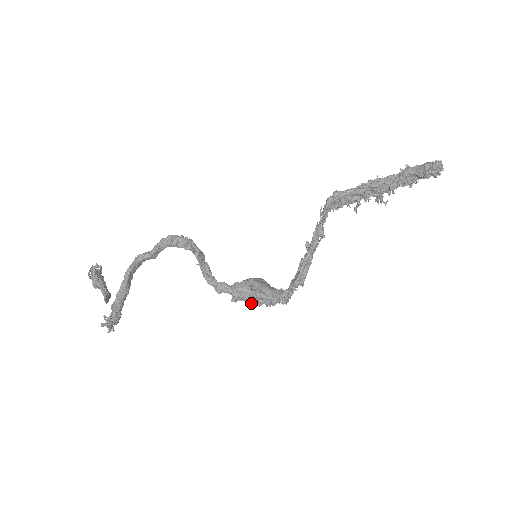
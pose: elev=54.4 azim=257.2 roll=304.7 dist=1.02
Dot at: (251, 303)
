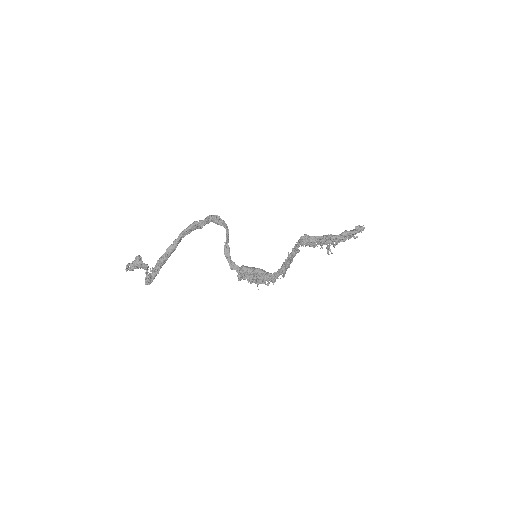
Dot at: occluded
